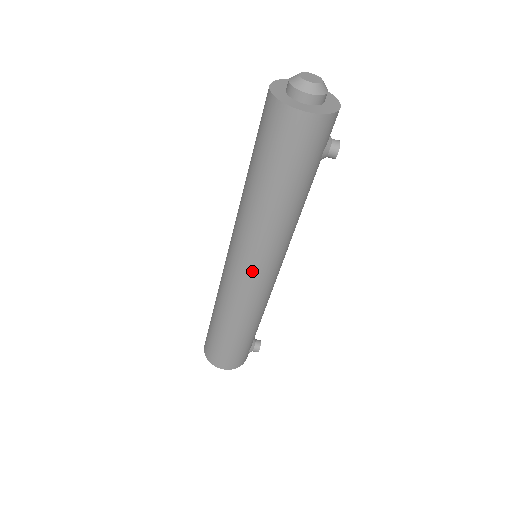
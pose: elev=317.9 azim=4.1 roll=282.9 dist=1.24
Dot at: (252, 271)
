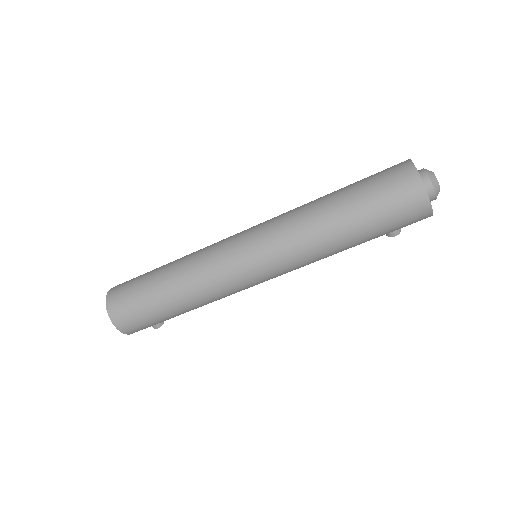
Dot at: (261, 271)
